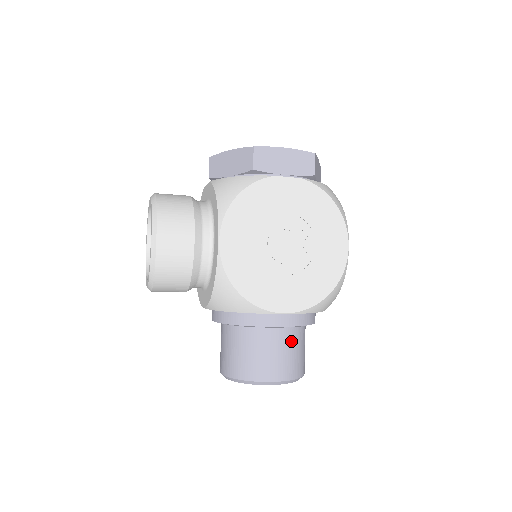
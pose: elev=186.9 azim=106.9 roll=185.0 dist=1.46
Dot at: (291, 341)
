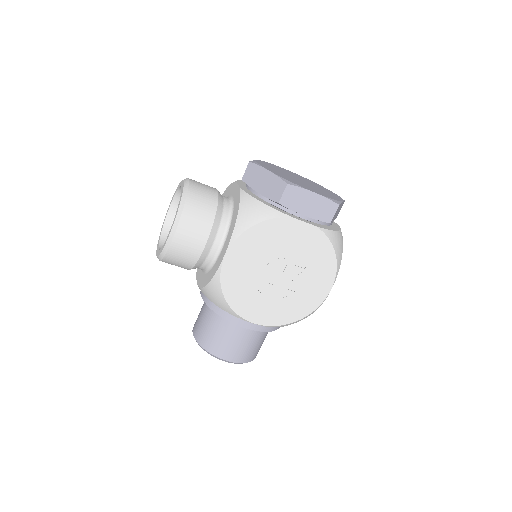
Dot at: (254, 337)
